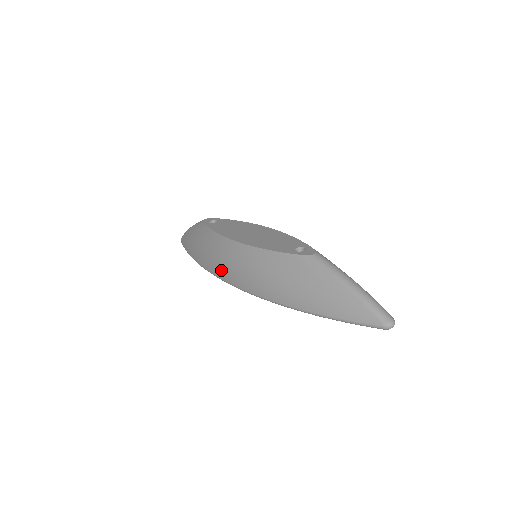
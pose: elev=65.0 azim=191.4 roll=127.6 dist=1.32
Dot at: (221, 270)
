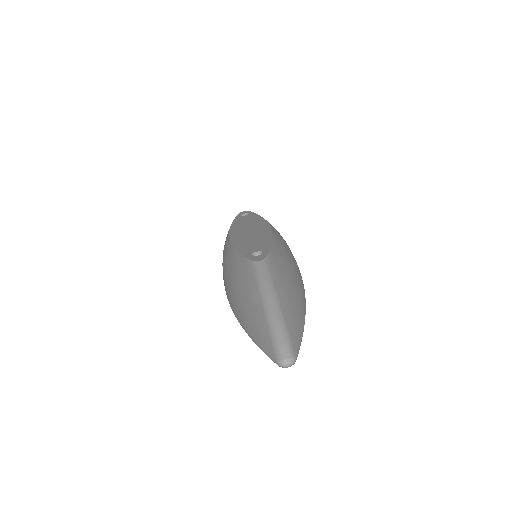
Dot at: occluded
